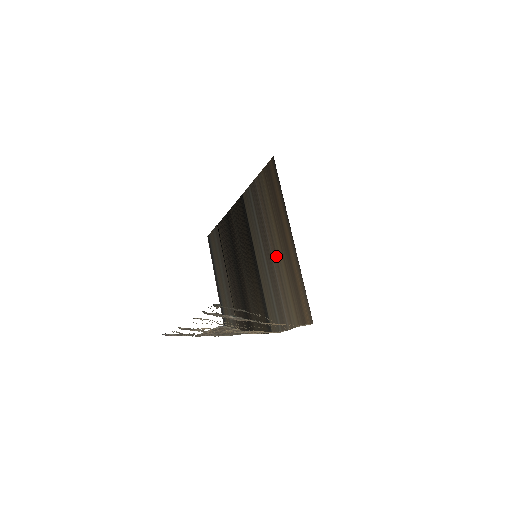
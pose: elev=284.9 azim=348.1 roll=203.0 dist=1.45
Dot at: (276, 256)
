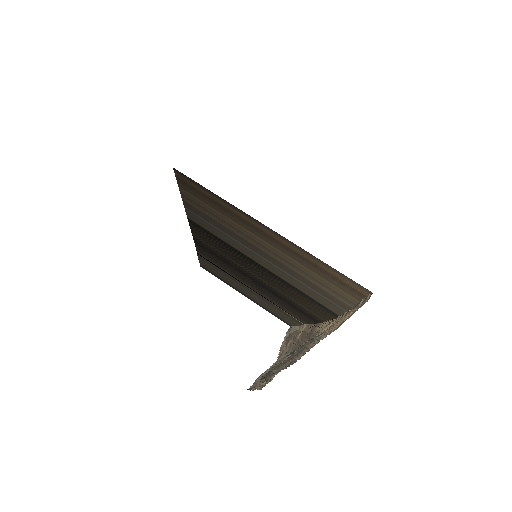
Dot at: (273, 253)
